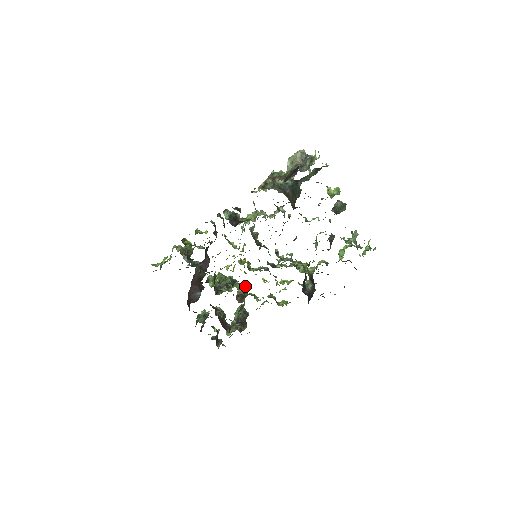
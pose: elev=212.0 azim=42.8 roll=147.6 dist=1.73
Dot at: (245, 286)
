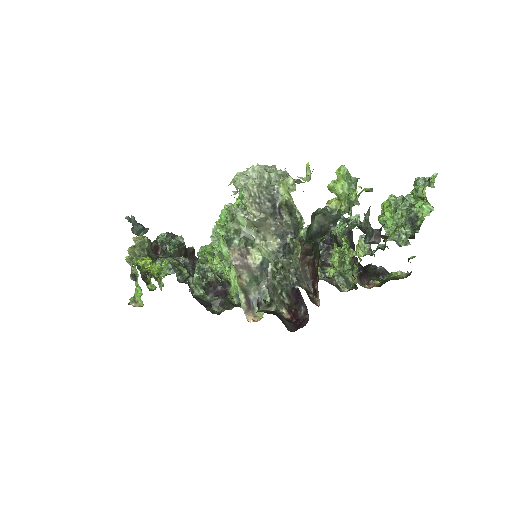
Dot at: occluded
